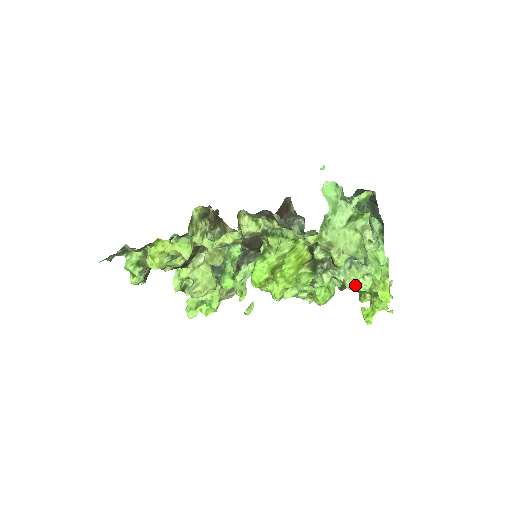
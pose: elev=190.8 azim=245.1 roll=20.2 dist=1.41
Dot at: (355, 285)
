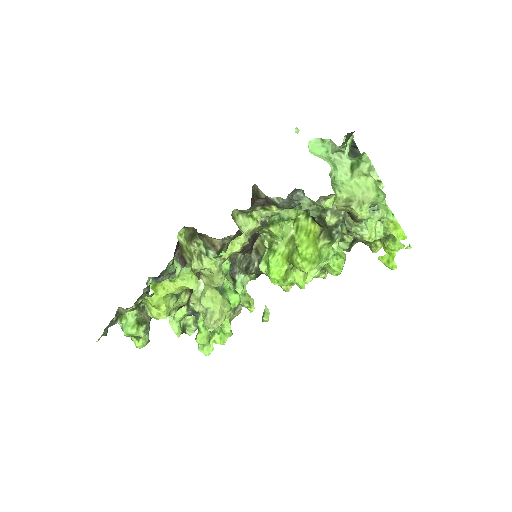
Dot at: (374, 235)
